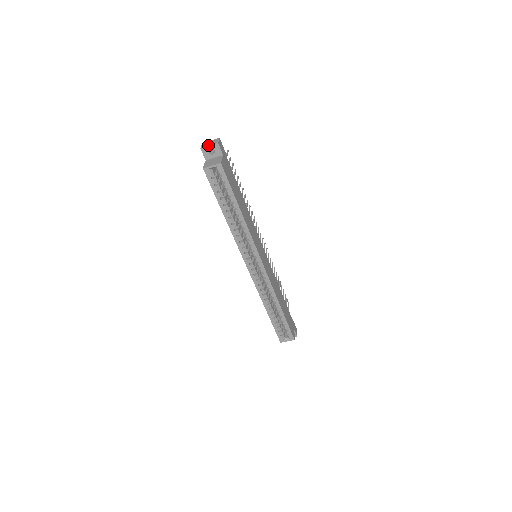
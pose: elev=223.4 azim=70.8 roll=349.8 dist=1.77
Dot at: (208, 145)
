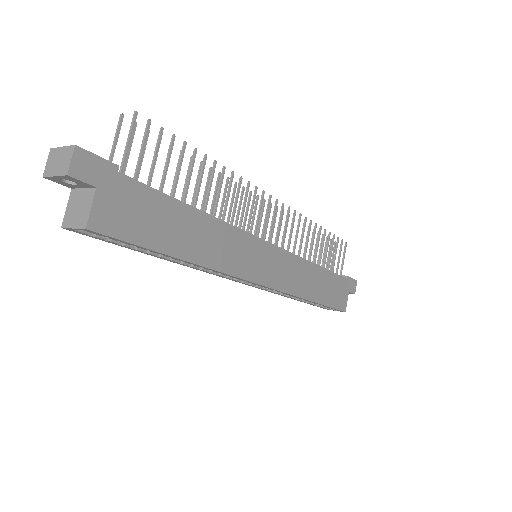
Dot at: (52, 174)
